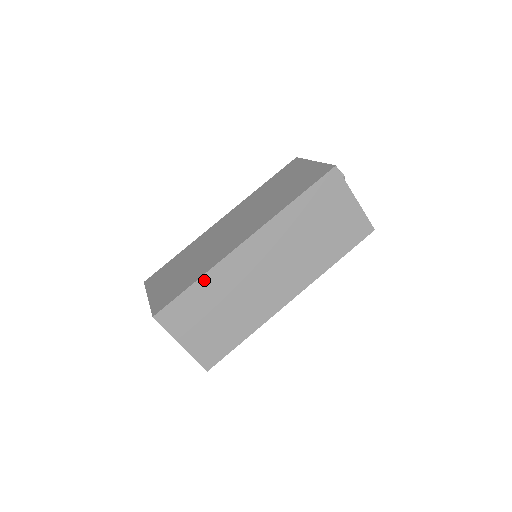
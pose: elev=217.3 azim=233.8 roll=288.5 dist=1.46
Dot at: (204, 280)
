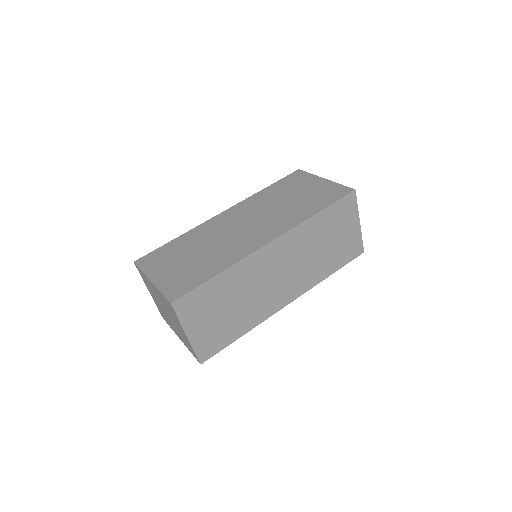
Dot at: (226, 273)
